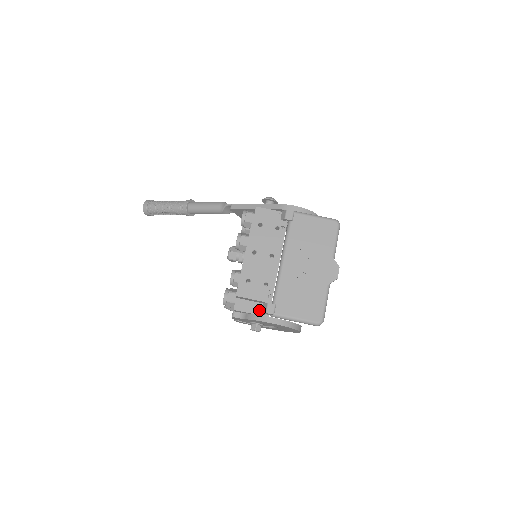
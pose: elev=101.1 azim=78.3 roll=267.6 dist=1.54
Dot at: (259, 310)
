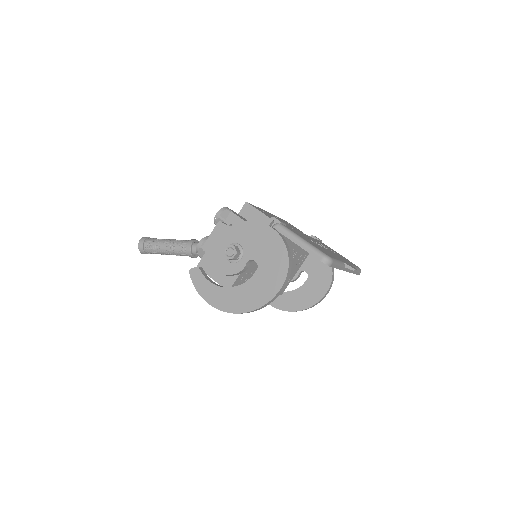
Dot at: occluded
